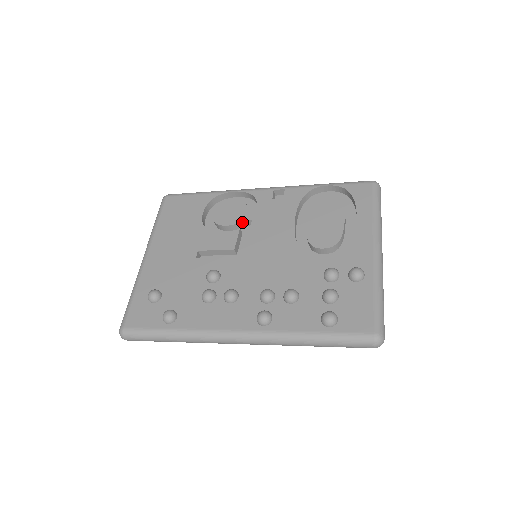
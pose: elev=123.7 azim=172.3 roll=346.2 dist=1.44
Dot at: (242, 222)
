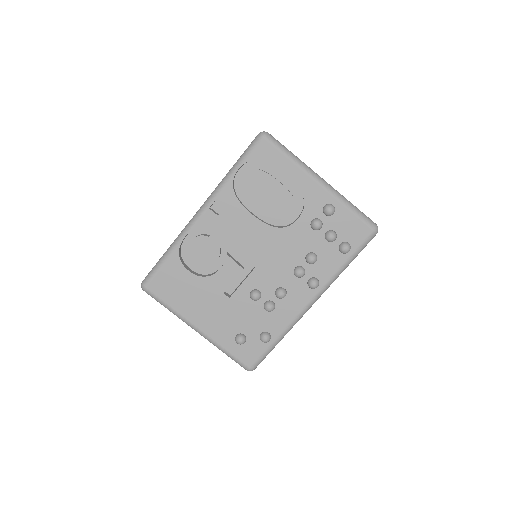
Dot at: (220, 249)
